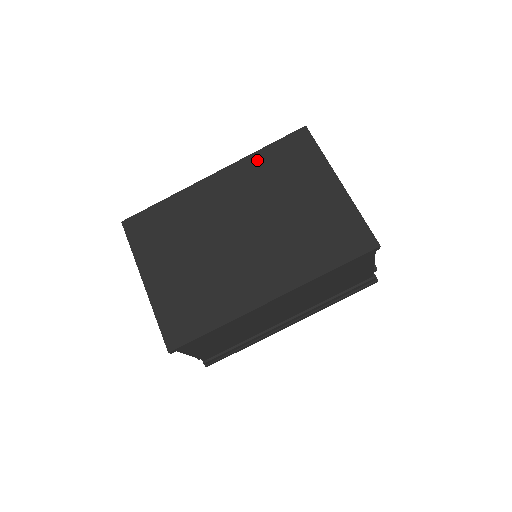
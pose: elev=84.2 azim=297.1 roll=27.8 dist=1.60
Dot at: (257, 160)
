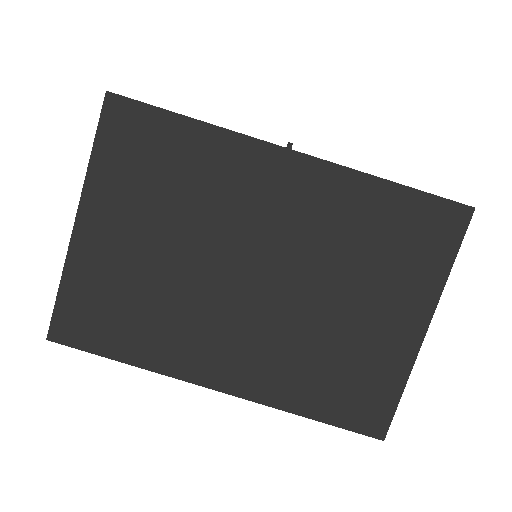
Dot at: (368, 193)
